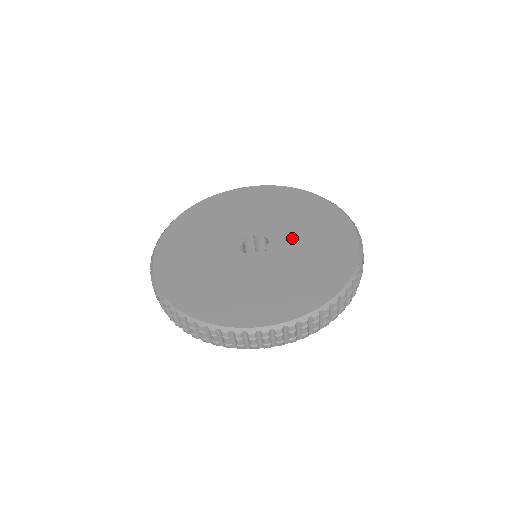
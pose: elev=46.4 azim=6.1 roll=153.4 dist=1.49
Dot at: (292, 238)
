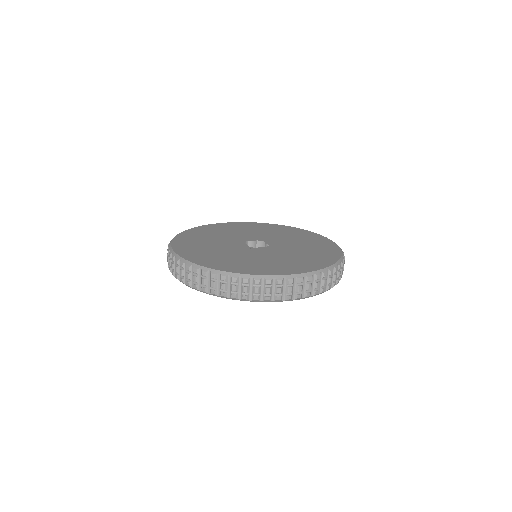
Dot at: (282, 251)
